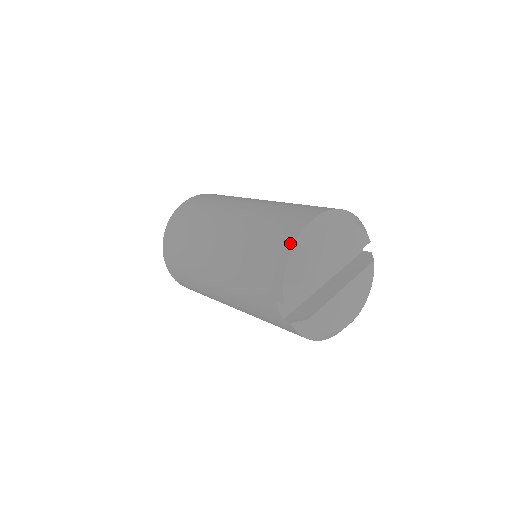
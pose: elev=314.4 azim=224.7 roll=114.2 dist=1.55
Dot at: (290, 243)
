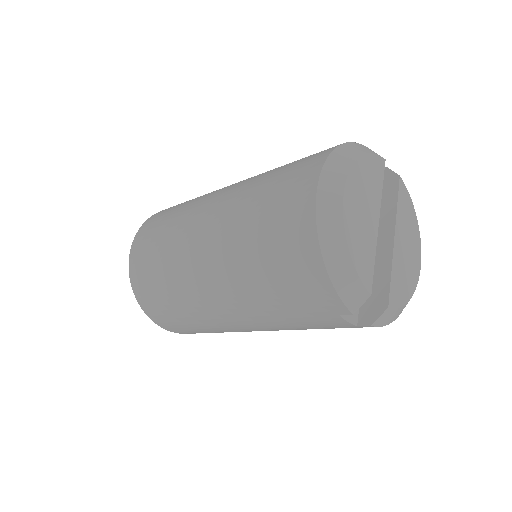
Dot at: (311, 242)
